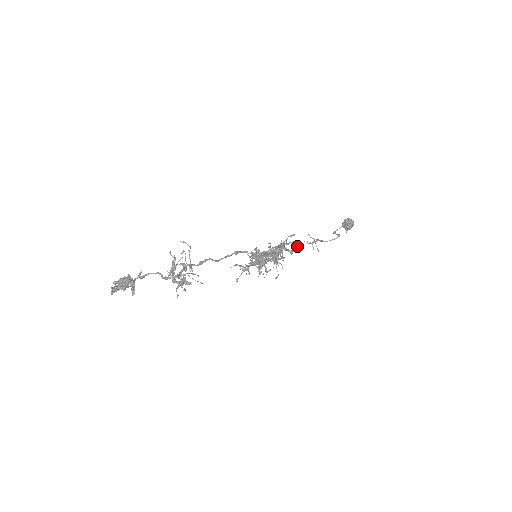
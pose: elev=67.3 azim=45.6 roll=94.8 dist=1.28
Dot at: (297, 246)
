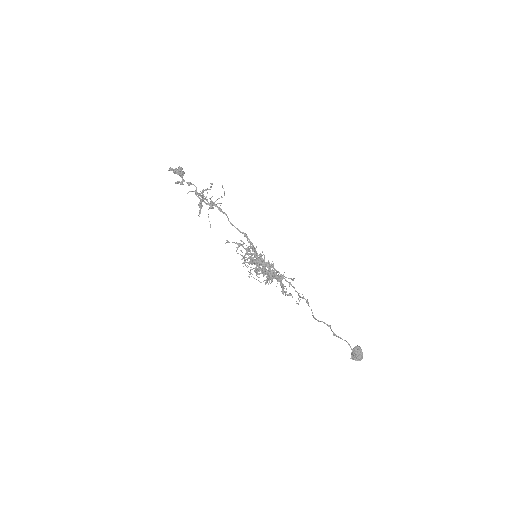
Dot at: occluded
